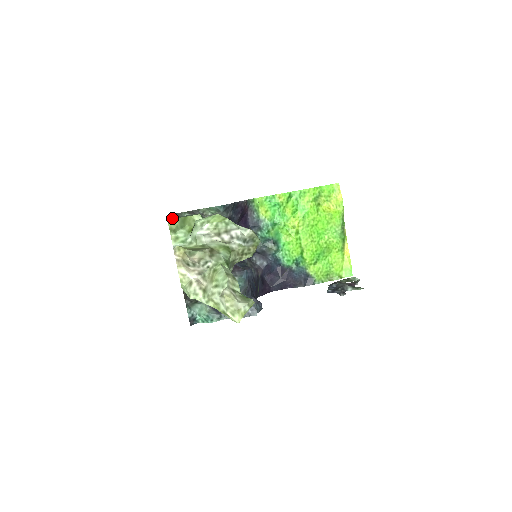
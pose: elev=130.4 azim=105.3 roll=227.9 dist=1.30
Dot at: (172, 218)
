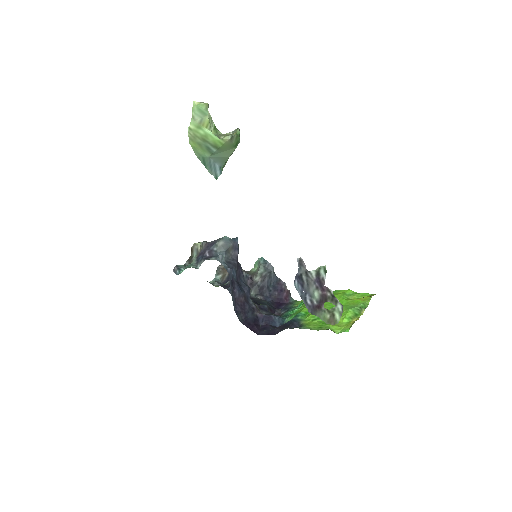
Dot at: occluded
